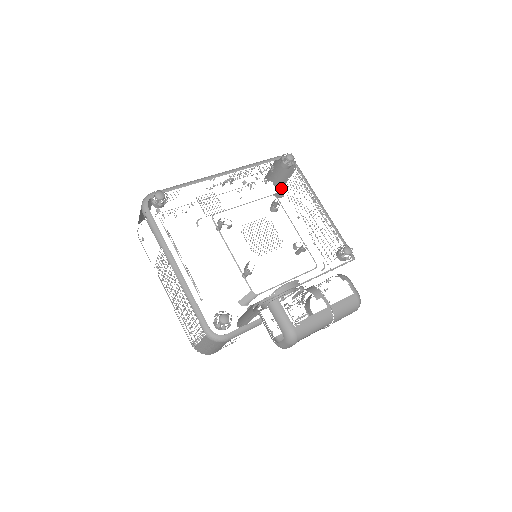
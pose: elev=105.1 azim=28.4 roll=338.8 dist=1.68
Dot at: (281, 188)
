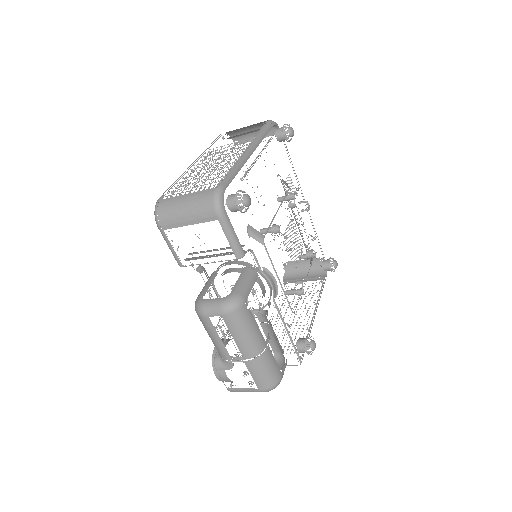
Dot at: (285, 282)
